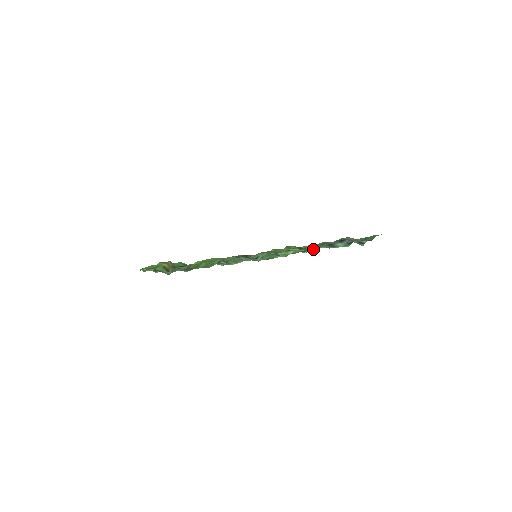
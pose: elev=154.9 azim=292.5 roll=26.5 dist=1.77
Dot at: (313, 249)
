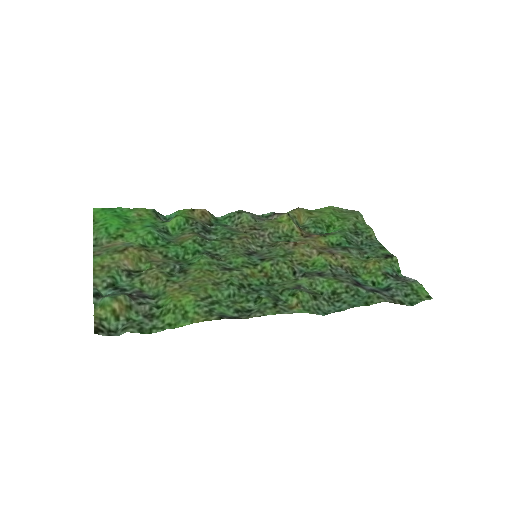
Dot at: (331, 308)
